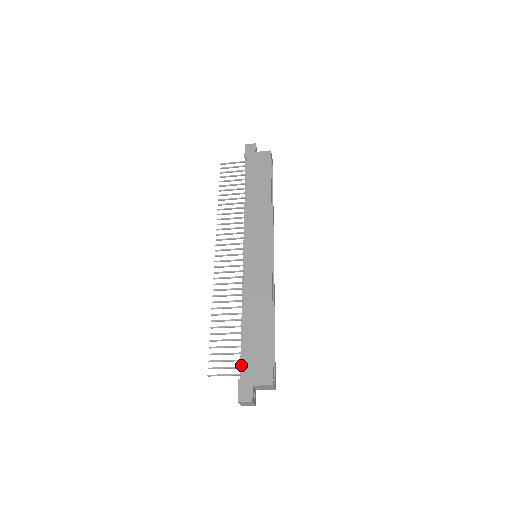
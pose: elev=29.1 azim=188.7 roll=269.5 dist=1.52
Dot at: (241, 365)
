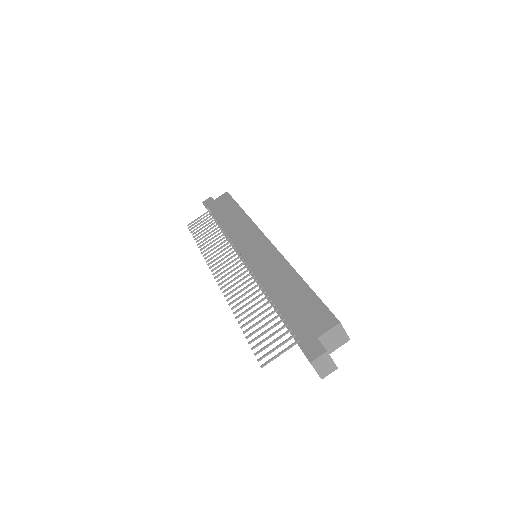
Dot at: occluded
